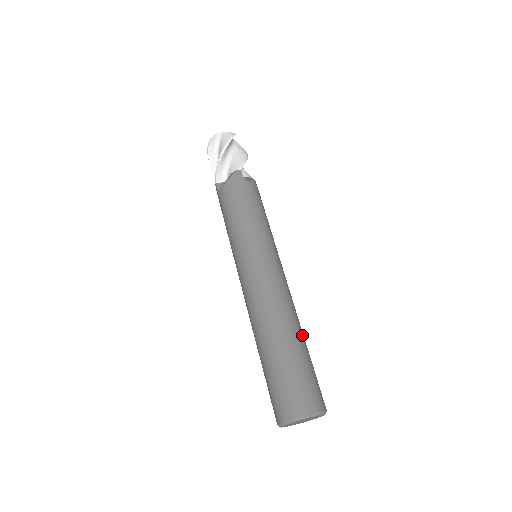
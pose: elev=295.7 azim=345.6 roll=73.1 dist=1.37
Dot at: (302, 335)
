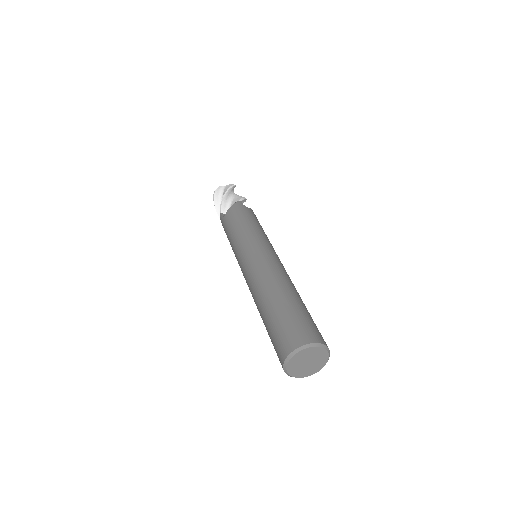
Dot at: occluded
